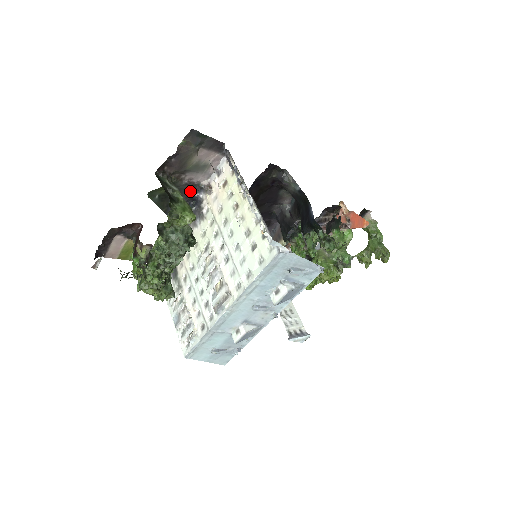
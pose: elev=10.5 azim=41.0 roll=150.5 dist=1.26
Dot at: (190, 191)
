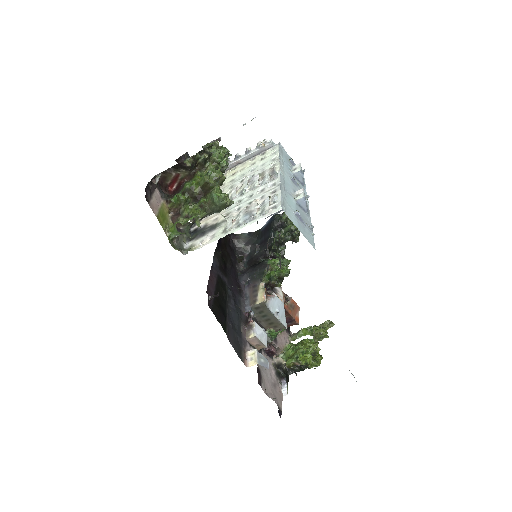
Dot at: occluded
